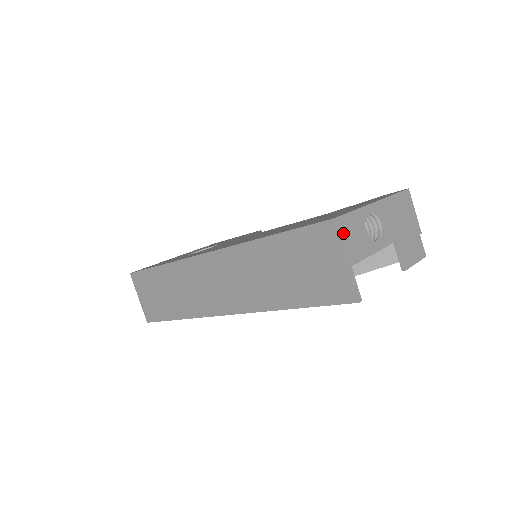
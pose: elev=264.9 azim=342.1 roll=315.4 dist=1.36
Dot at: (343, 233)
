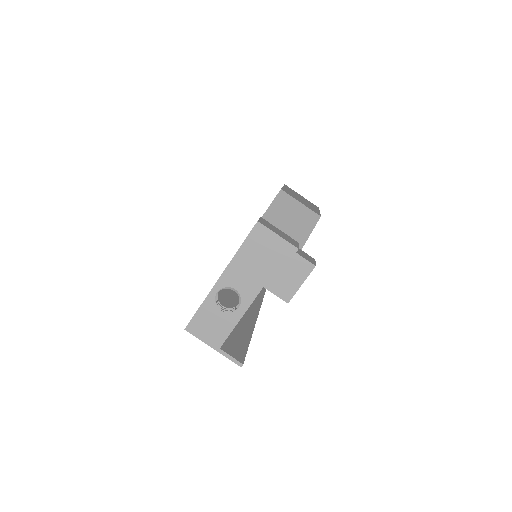
Dot at: (199, 332)
